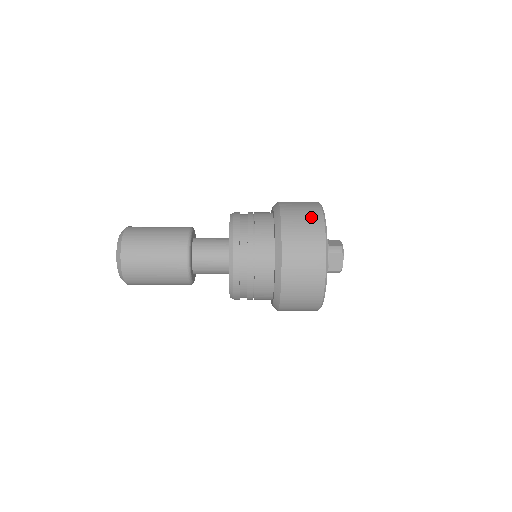
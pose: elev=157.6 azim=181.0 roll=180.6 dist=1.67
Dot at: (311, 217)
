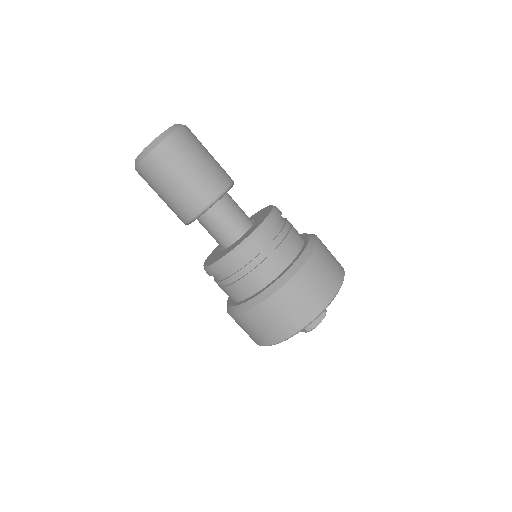
Dot at: (335, 258)
